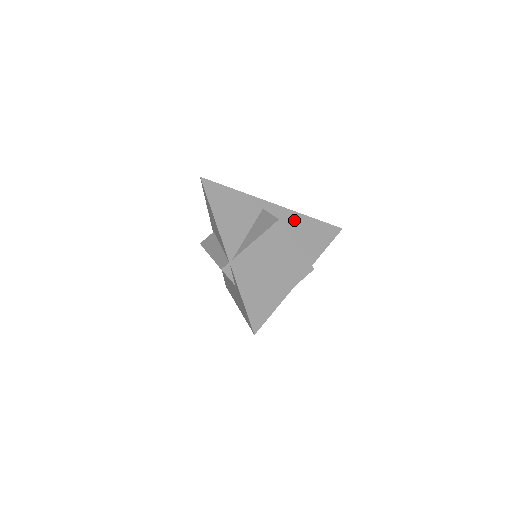
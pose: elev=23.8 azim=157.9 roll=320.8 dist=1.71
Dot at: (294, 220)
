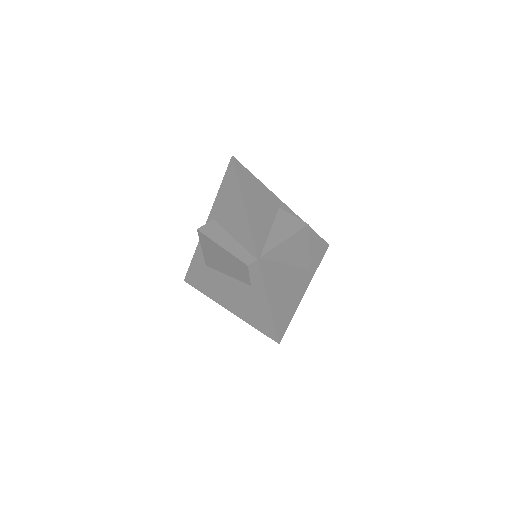
Dot at: occluded
